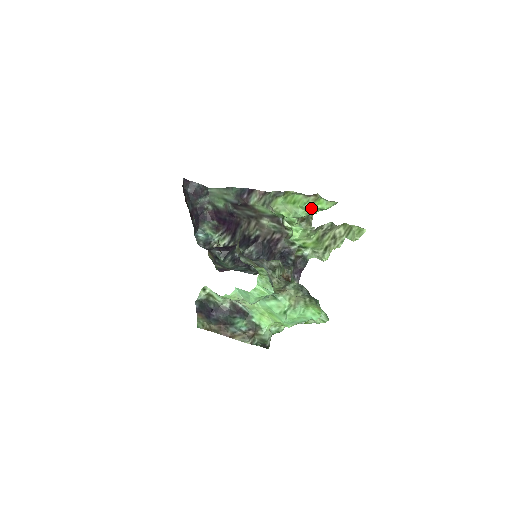
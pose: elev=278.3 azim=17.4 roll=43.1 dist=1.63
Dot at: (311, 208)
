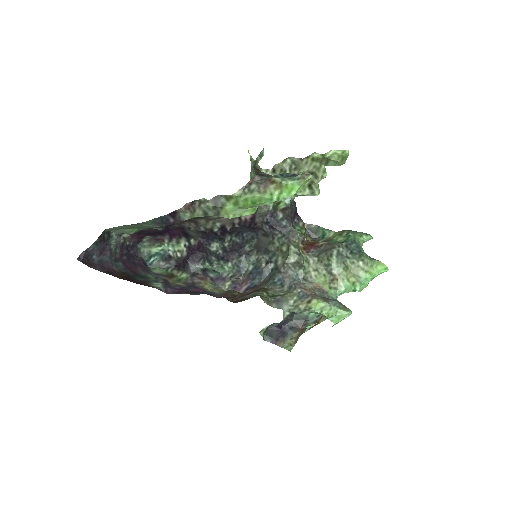
Dot at: (283, 198)
